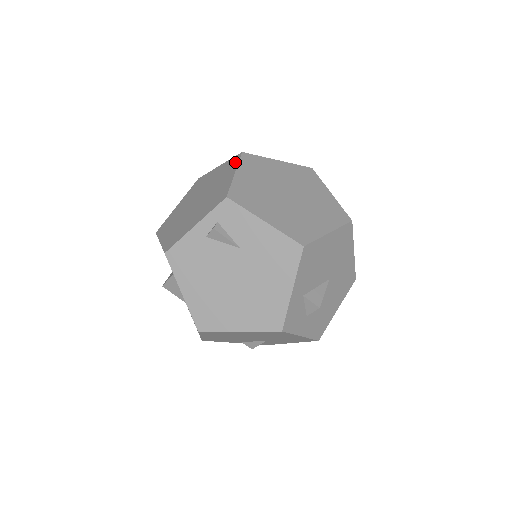
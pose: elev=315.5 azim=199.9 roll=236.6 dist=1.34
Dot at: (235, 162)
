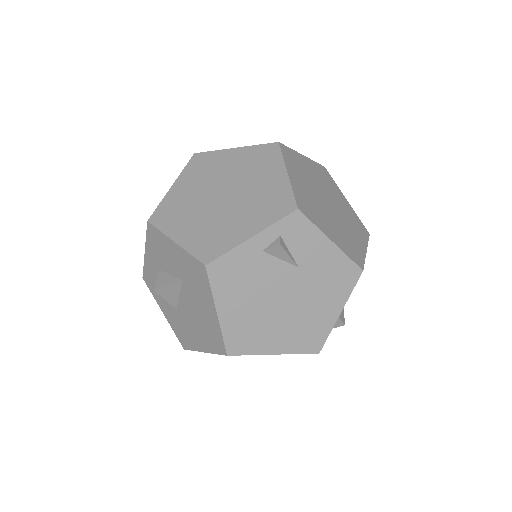
Dot at: (275, 154)
